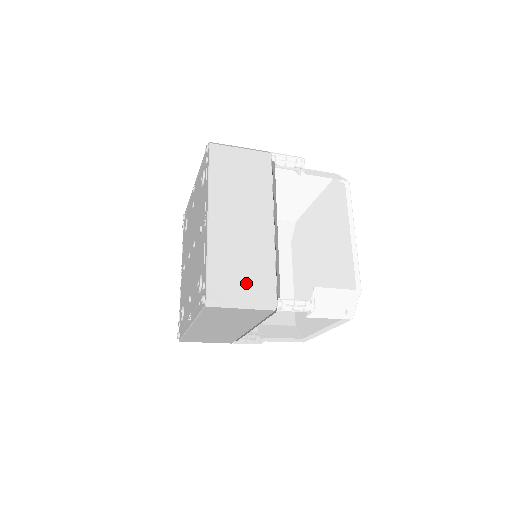
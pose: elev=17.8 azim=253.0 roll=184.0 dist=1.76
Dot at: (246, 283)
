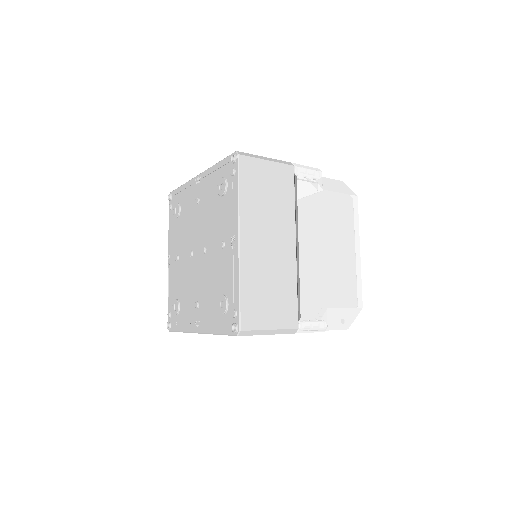
Dot at: (273, 310)
